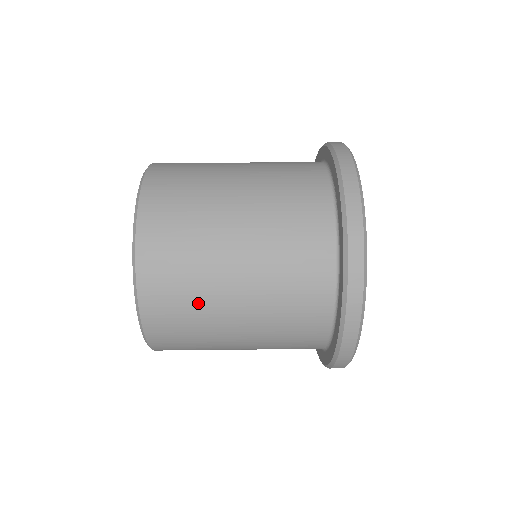
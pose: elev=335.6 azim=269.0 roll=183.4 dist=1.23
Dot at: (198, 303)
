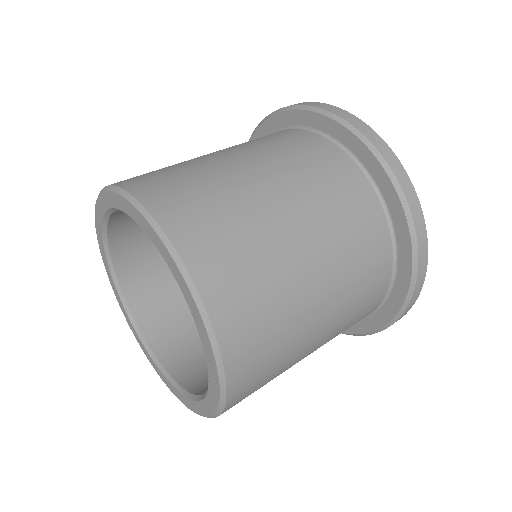
Dot at: (279, 299)
